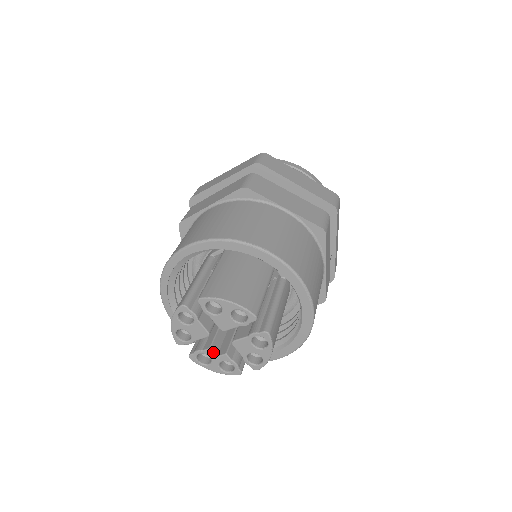
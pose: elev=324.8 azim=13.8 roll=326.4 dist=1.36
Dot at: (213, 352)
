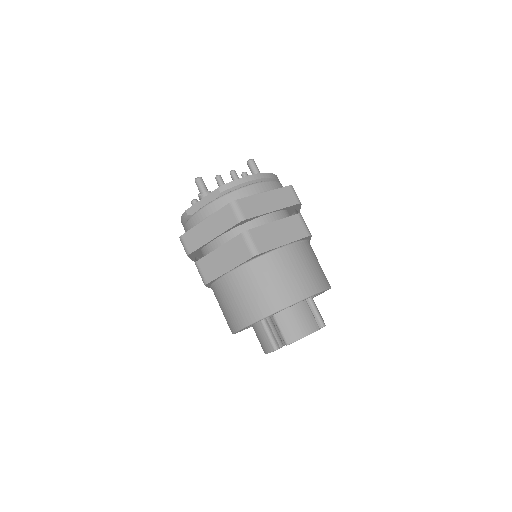
Dot at: occluded
